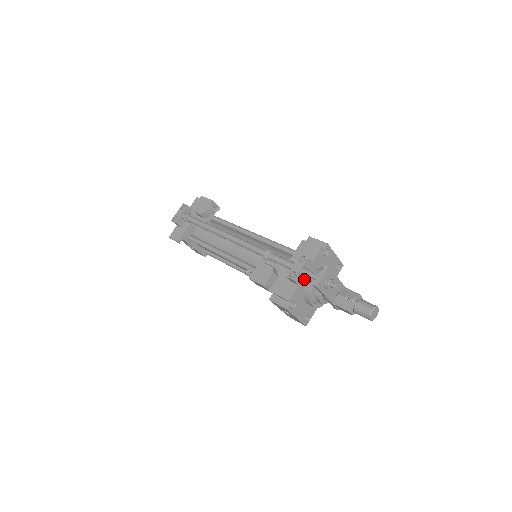
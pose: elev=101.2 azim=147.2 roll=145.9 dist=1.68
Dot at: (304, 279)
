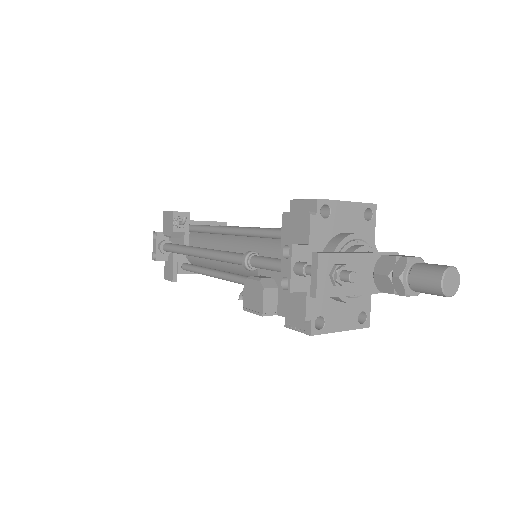
Dot at: occluded
